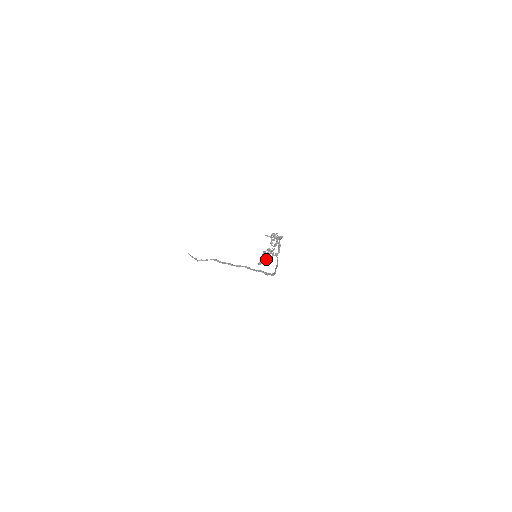
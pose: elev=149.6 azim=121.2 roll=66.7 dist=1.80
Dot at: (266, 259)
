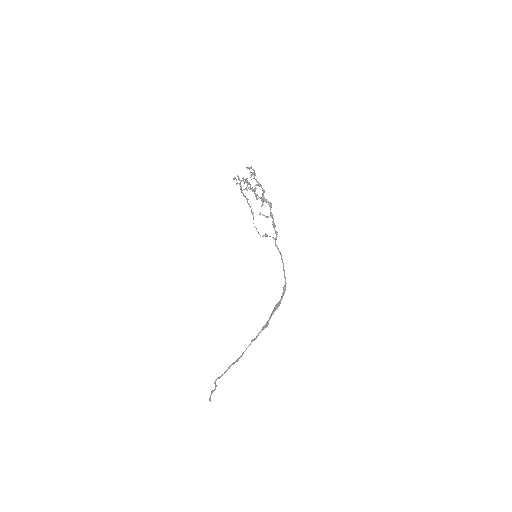
Dot at: occluded
